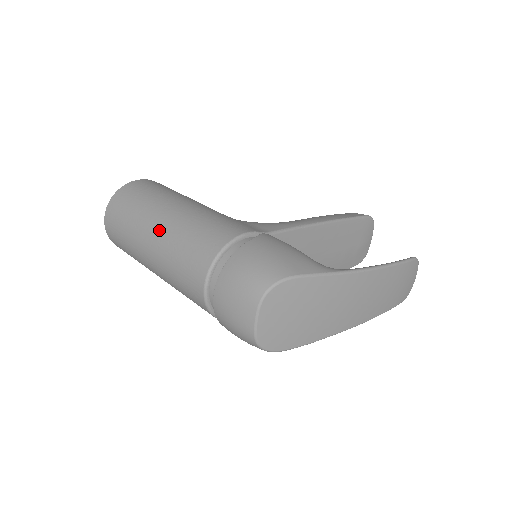
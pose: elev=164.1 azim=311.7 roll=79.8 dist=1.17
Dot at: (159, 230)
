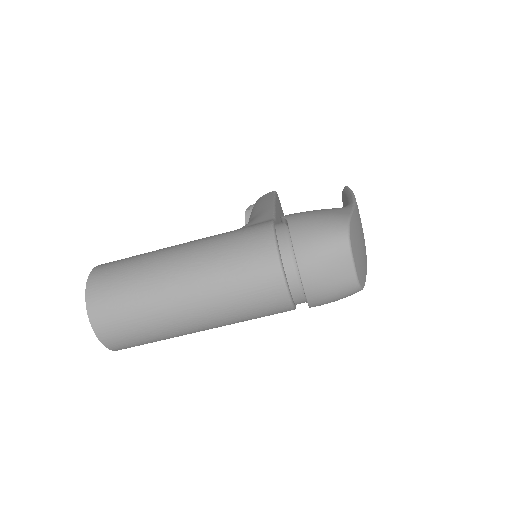
Dot at: (189, 278)
